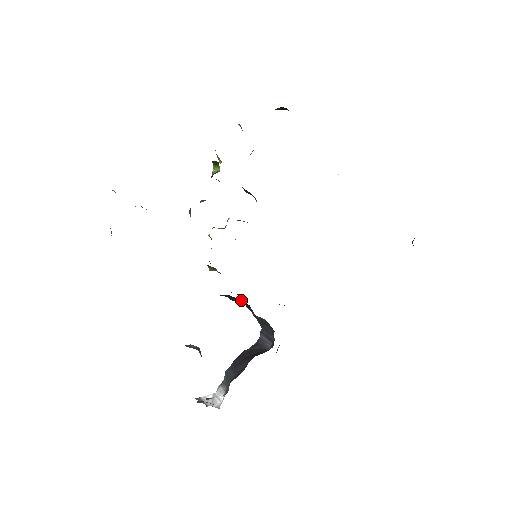
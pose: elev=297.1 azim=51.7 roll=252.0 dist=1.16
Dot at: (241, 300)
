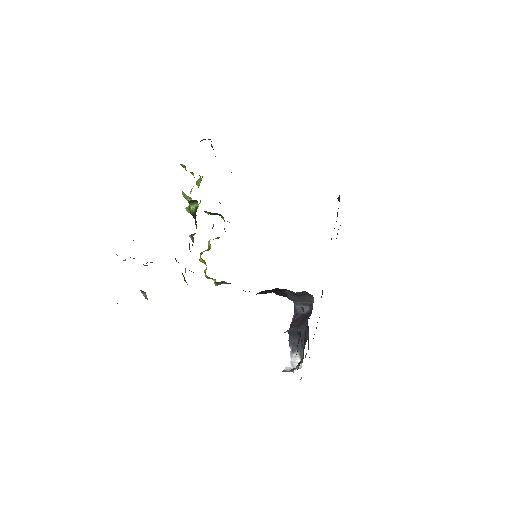
Dot at: (275, 289)
